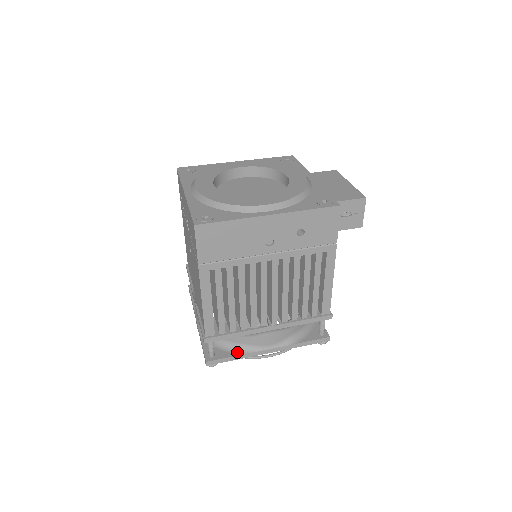
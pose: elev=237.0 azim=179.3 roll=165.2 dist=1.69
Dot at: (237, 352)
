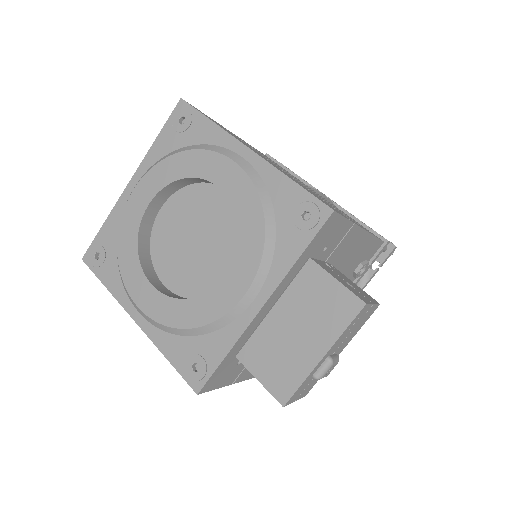
Dot at: occluded
